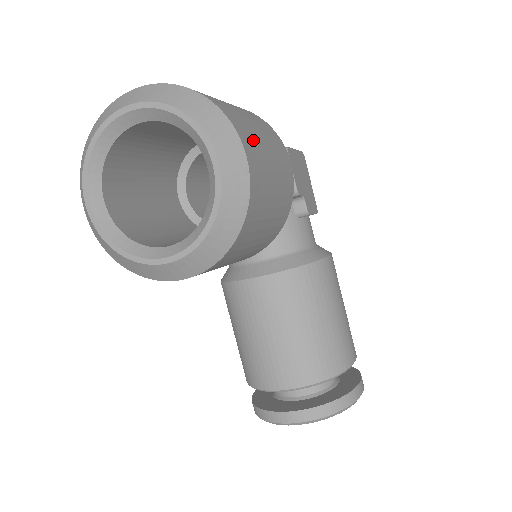
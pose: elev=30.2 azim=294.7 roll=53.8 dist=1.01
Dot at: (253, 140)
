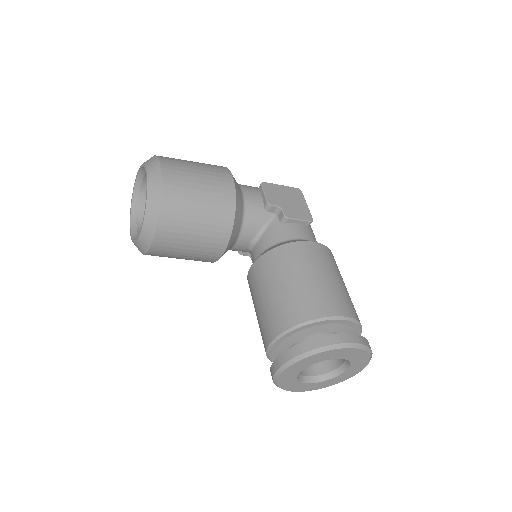
Dot at: (178, 165)
